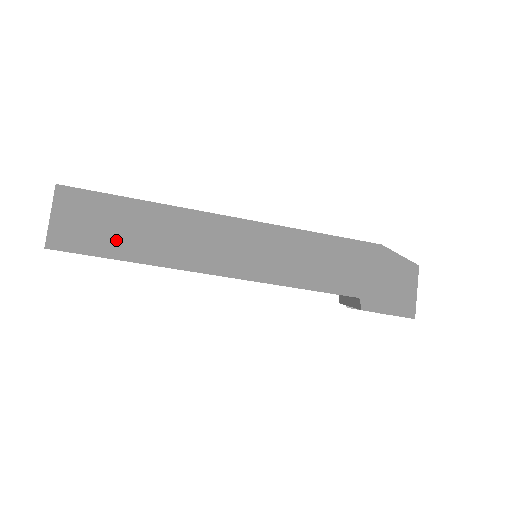
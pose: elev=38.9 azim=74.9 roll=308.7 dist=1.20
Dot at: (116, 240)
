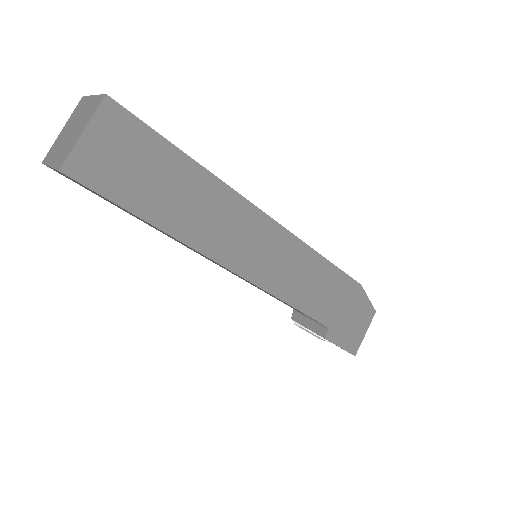
Dot at: (148, 194)
